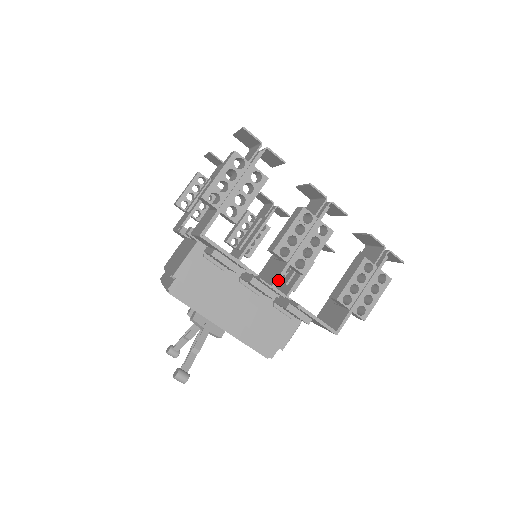
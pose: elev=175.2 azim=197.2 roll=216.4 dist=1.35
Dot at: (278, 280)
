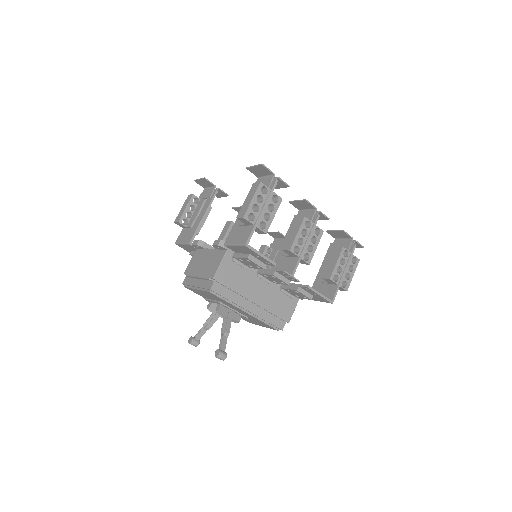
Dot at: (295, 270)
